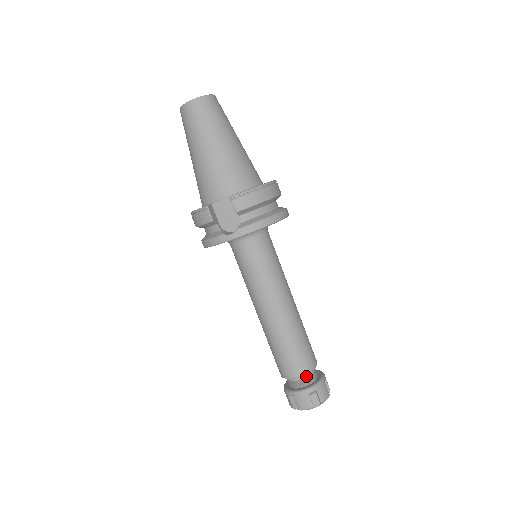
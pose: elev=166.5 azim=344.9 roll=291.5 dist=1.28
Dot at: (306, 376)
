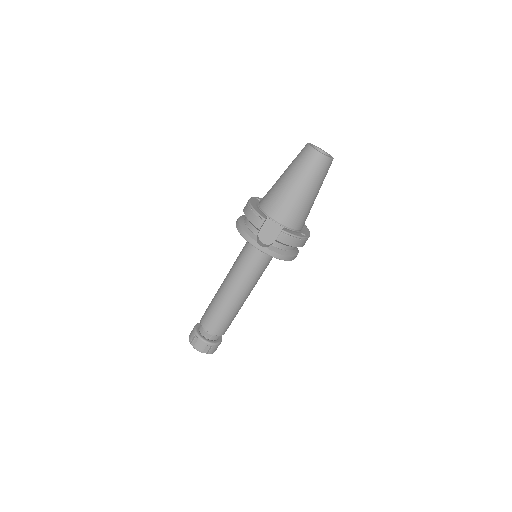
Dot at: (214, 335)
